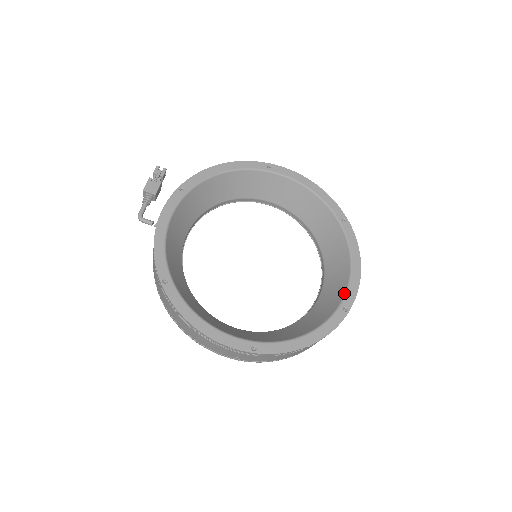
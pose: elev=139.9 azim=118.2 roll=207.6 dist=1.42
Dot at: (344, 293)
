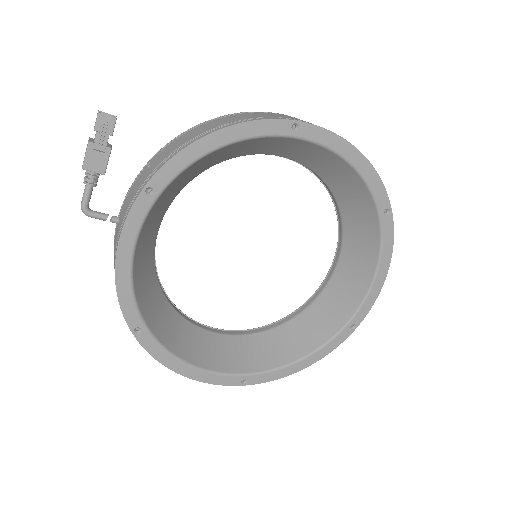
Dot at: (357, 308)
